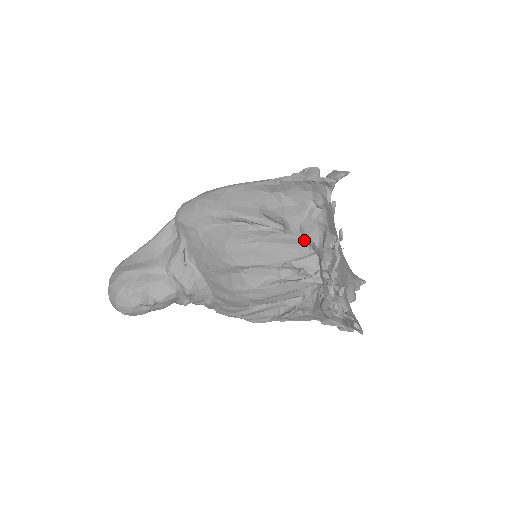
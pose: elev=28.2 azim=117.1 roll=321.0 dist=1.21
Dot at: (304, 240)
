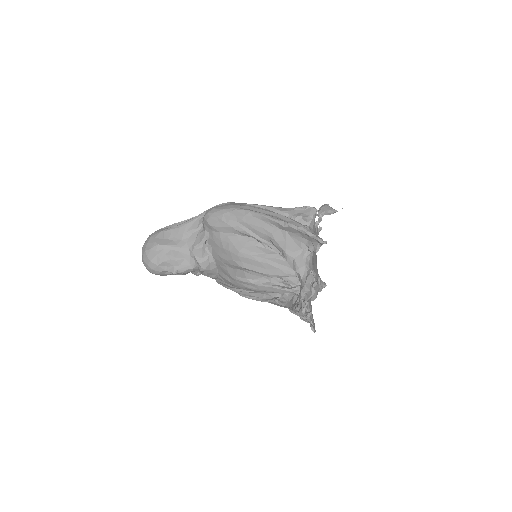
Dot at: (294, 269)
